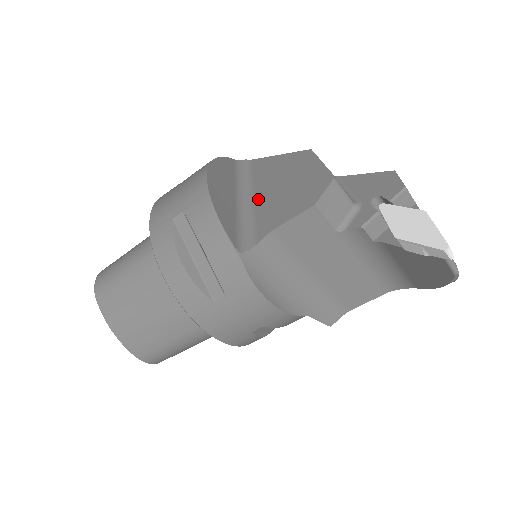
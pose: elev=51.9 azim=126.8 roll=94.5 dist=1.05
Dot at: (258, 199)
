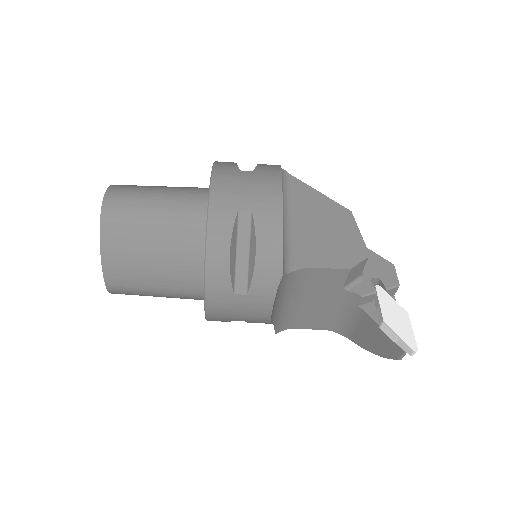
Dot at: (297, 225)
